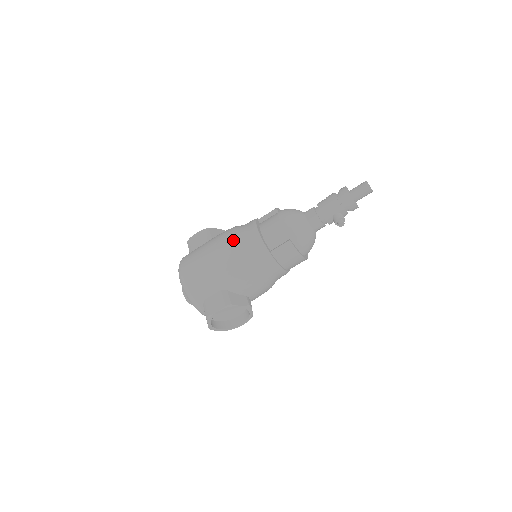
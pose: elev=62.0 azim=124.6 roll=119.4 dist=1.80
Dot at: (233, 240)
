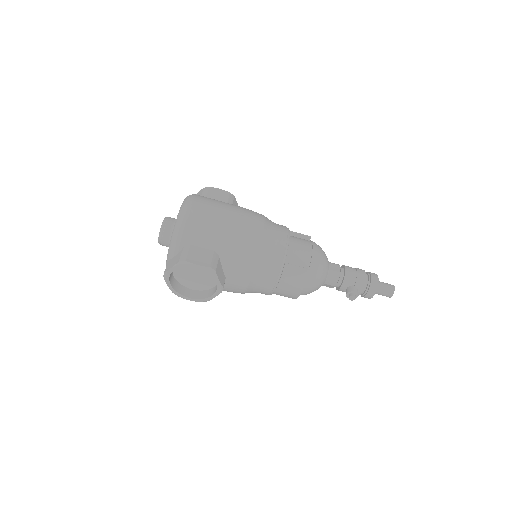
Dot at: (263, 223)
